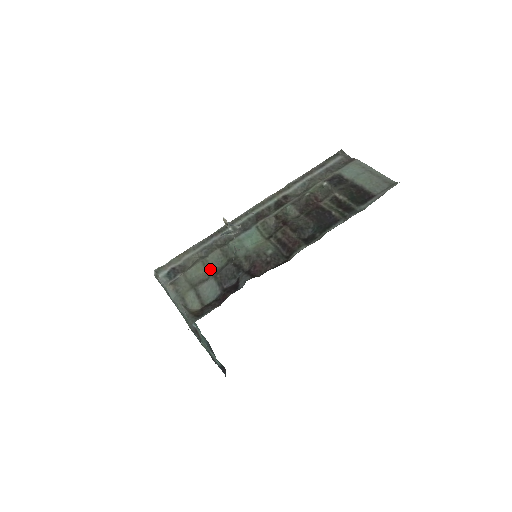
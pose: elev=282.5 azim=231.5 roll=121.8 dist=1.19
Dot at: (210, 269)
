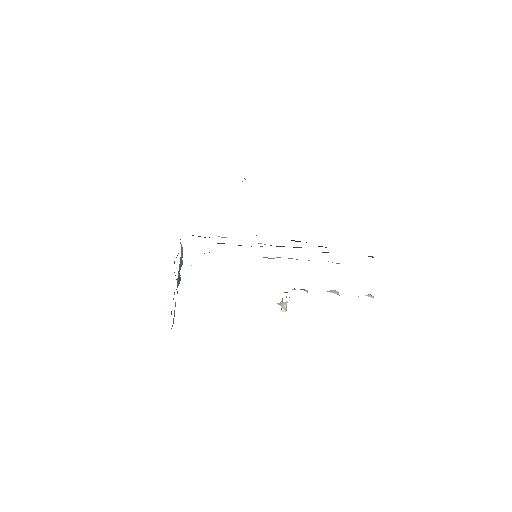
Dot at: occluded
